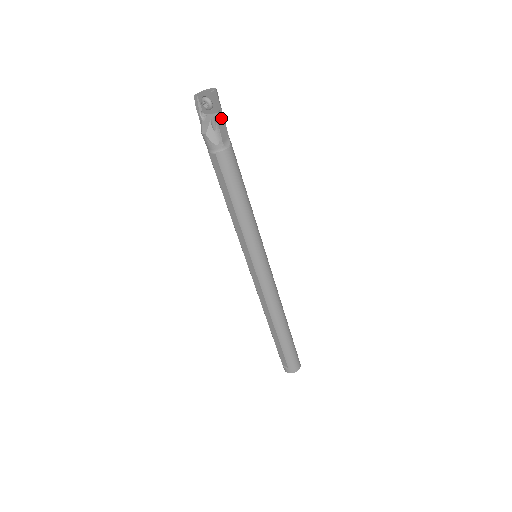
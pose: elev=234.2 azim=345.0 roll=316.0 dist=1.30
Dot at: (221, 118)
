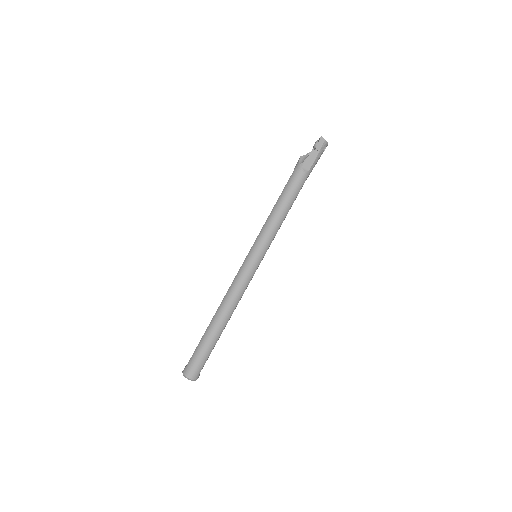
Dot at: (315, 155)
